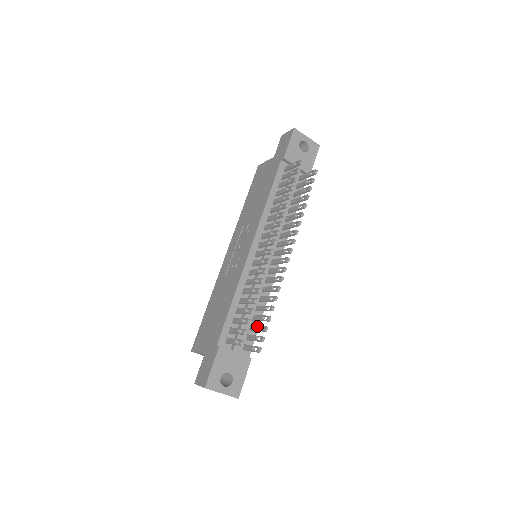
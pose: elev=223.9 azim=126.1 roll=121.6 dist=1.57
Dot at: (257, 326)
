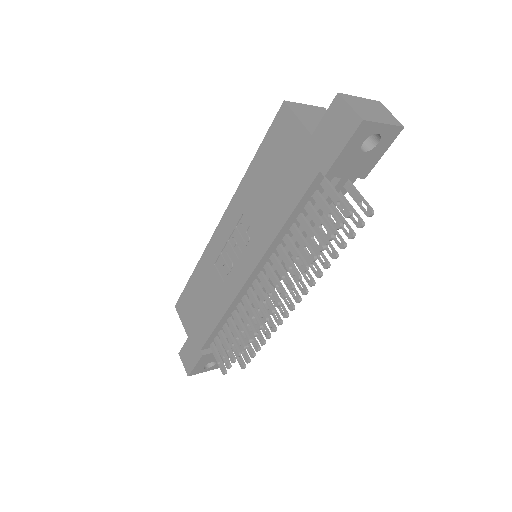
Dot at: occluded
